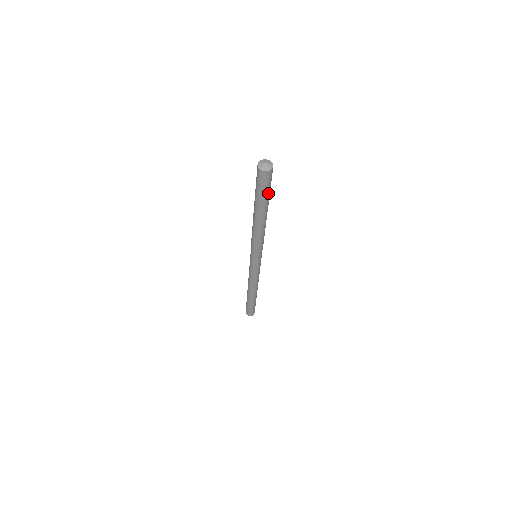
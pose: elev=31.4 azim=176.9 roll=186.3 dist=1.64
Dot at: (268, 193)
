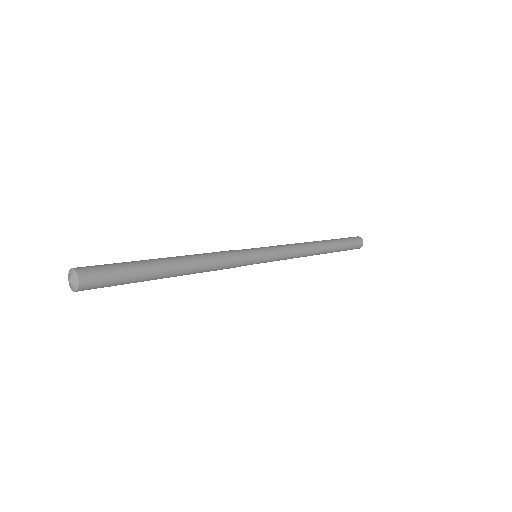
Dot at: (129, 275)
